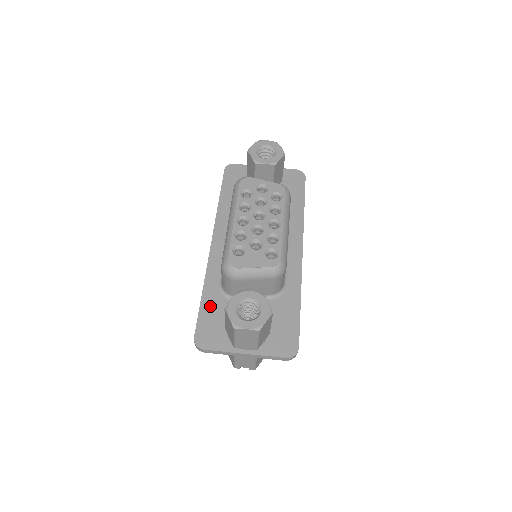
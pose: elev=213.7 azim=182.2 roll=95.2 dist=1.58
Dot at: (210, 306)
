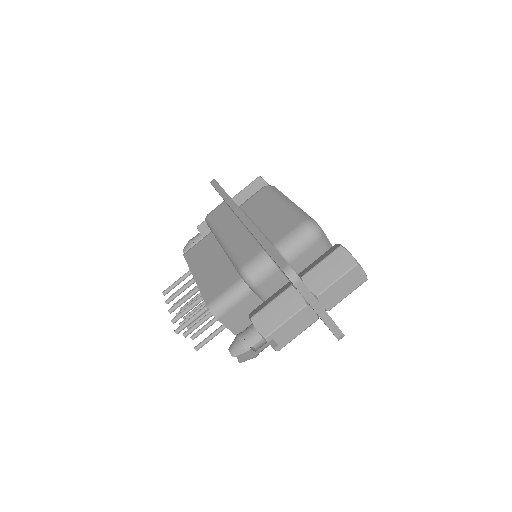
Dot at: occluded
